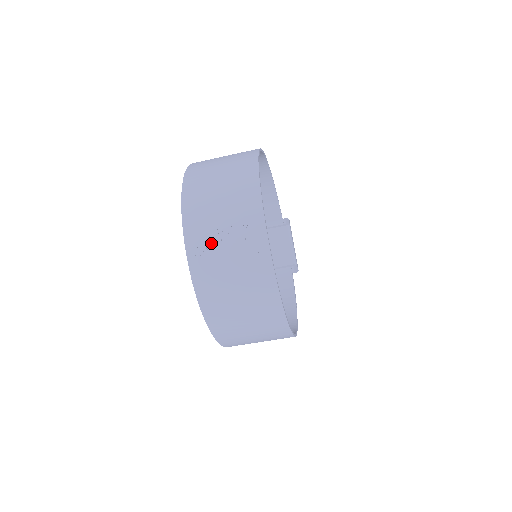
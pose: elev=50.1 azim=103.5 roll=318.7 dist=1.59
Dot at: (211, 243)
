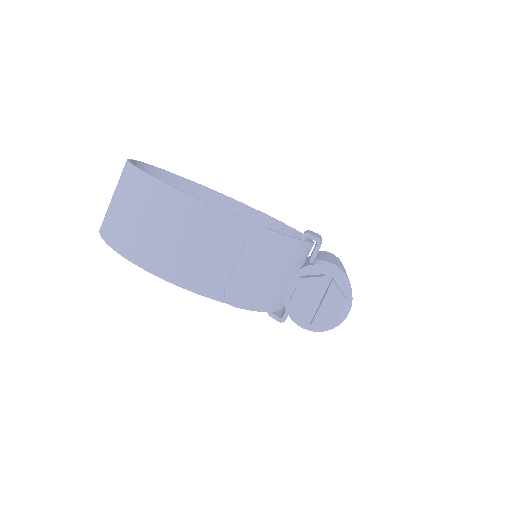
Dot at: occluded
